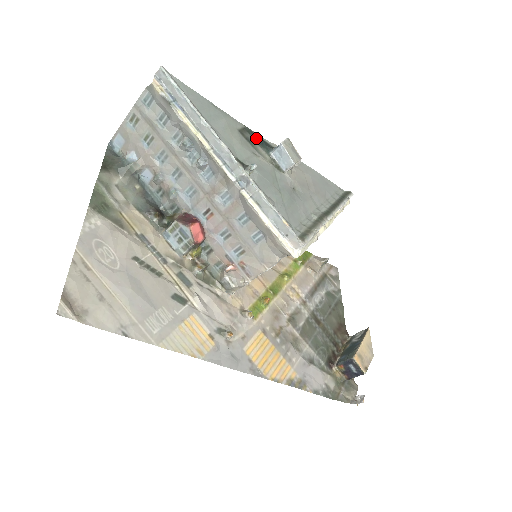
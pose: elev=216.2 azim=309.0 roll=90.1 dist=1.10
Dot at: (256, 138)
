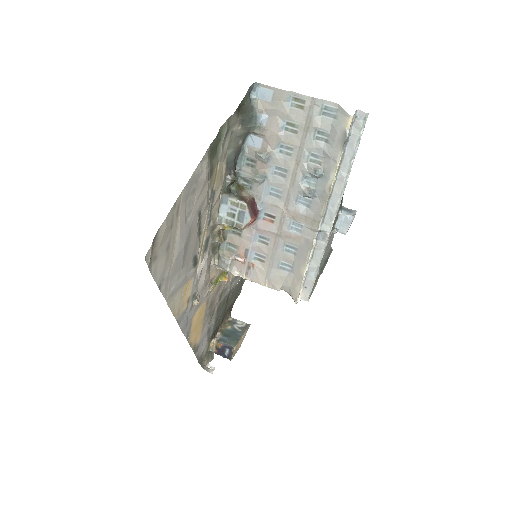
Dot at: occluded
